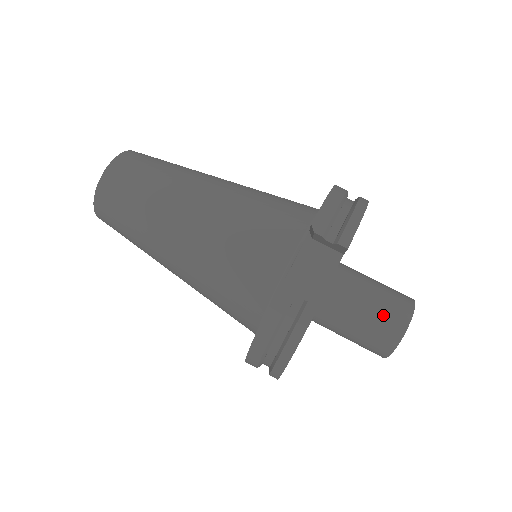
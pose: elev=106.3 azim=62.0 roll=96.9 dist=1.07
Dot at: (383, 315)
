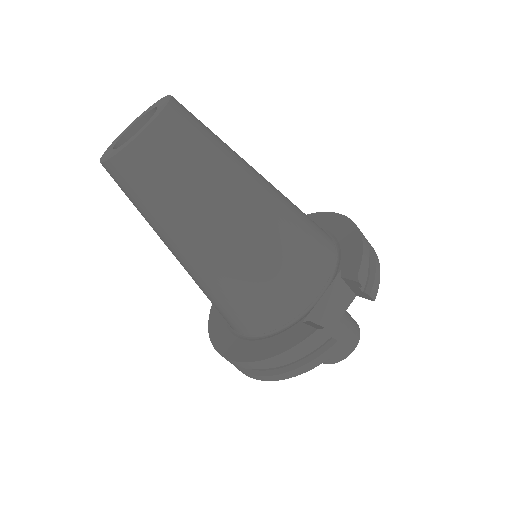
Dot at: (344, 337)
